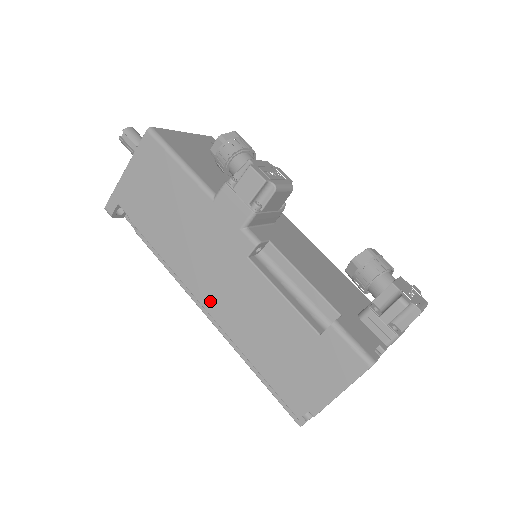
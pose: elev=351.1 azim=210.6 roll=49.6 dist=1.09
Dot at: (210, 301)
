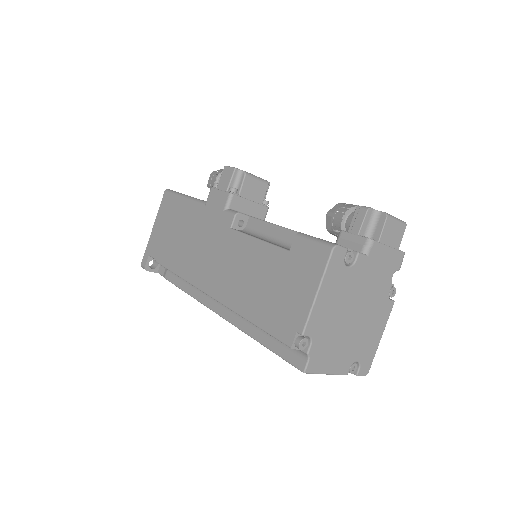
Dot at: (210, 284)
